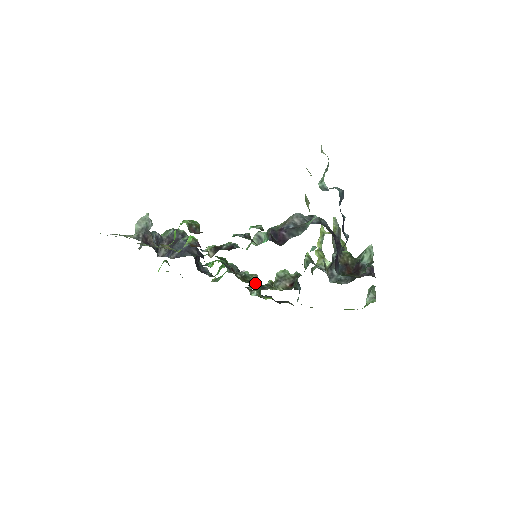
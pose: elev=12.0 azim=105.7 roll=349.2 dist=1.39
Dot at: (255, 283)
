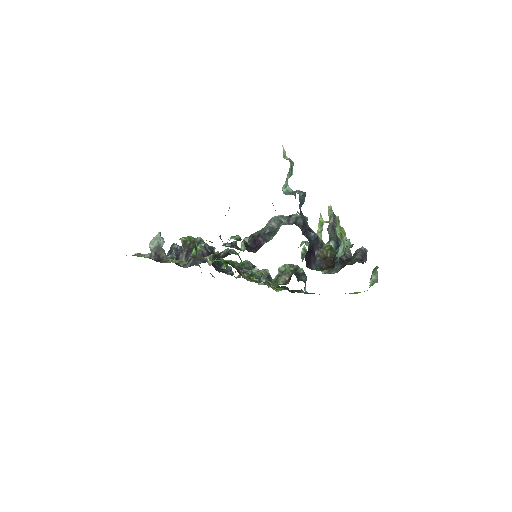
Dot at: (264, 278)
